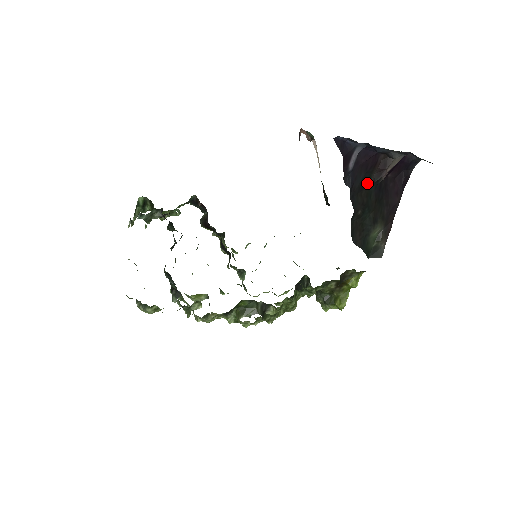
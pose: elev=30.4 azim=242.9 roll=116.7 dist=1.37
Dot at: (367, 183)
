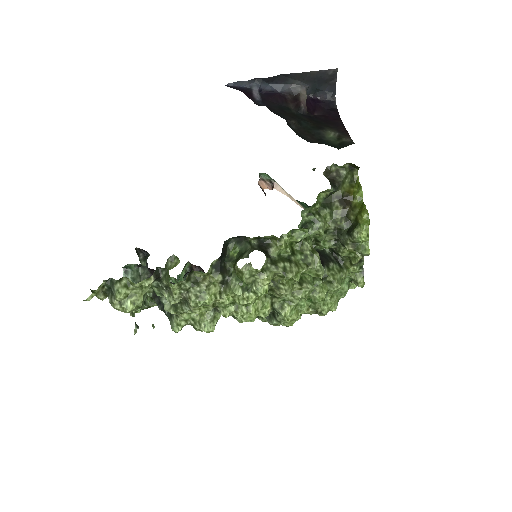
Dot at: (289, 112)
